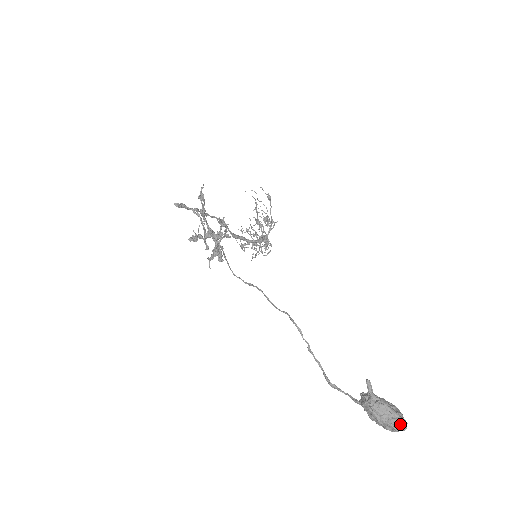
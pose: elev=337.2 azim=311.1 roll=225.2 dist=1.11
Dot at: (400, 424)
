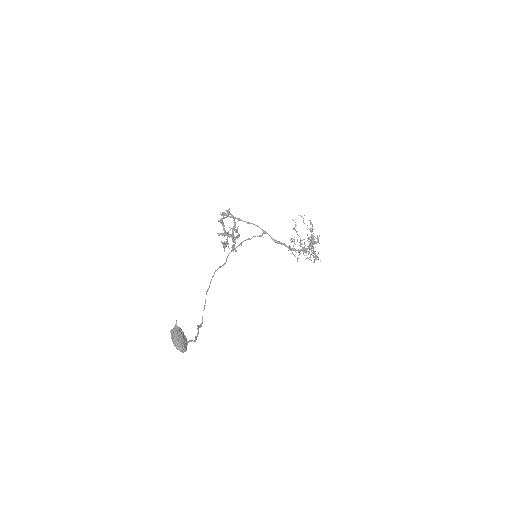
Dot at: (176, 346)
